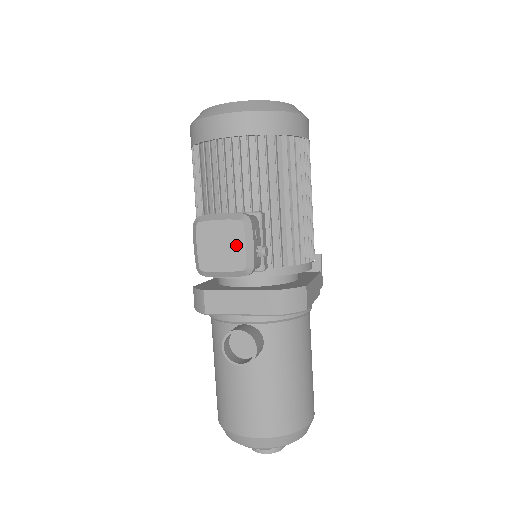
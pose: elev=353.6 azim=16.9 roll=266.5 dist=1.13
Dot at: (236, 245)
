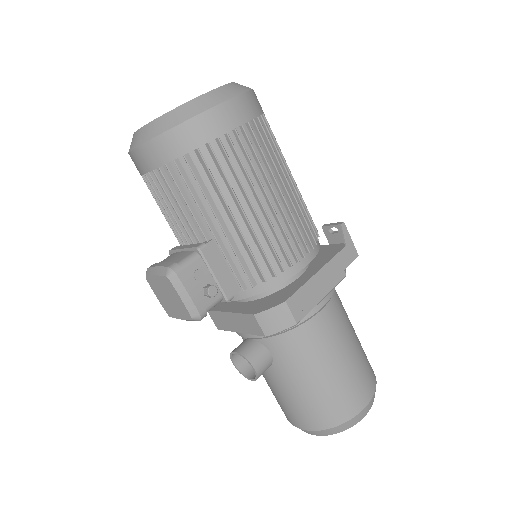
Dot at: (175, 298)
